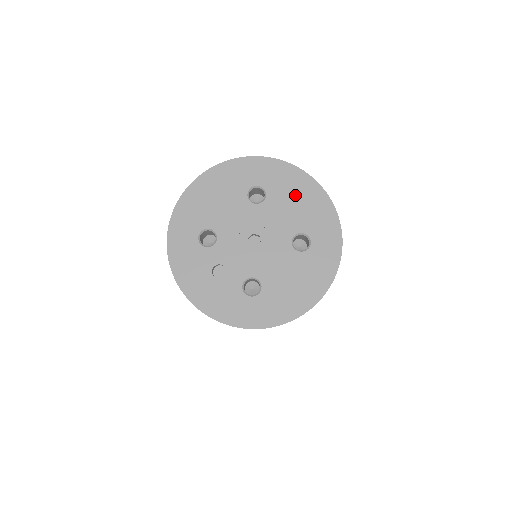
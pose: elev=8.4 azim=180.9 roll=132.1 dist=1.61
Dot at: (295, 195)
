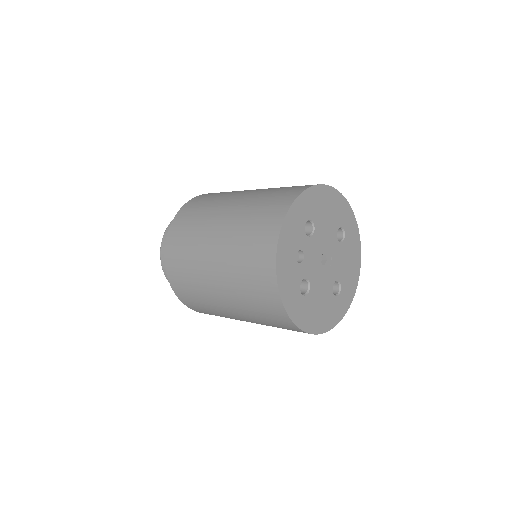
Dot at: (351, 258)
